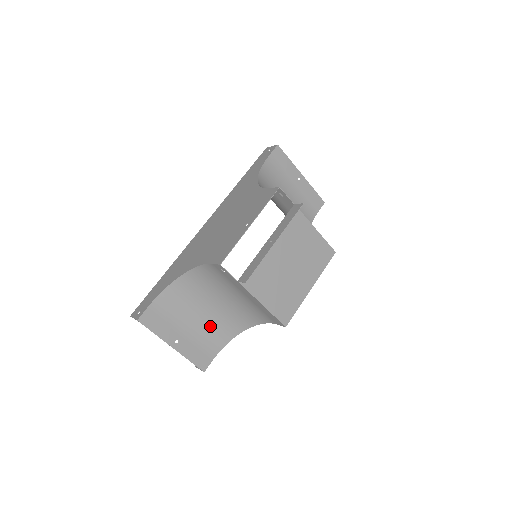
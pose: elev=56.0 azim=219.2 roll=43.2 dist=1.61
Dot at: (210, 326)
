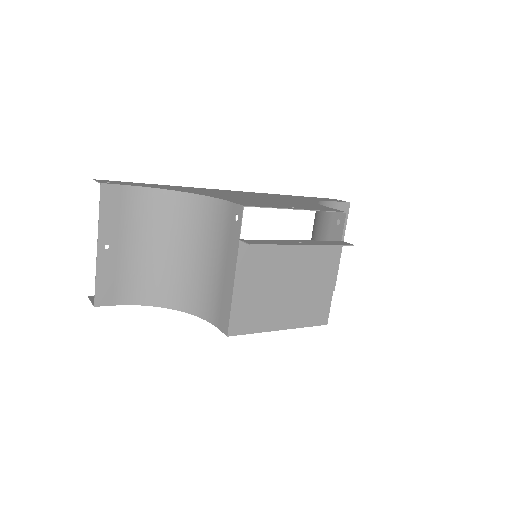
Dot at: (150, 270)
